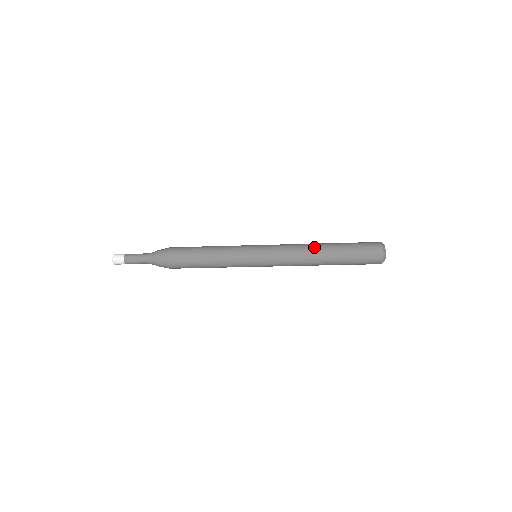
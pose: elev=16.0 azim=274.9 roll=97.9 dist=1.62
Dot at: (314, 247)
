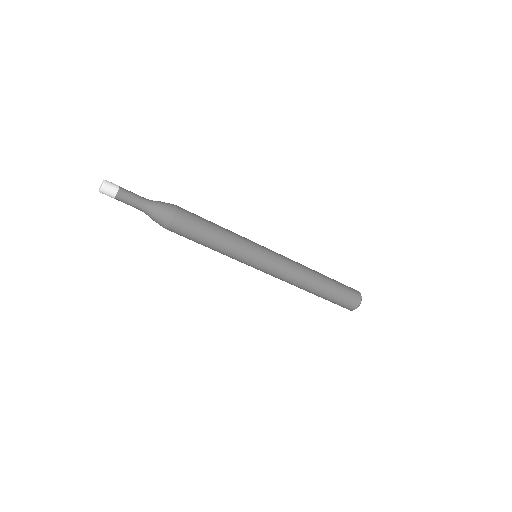
Dot at: (309, 268)
